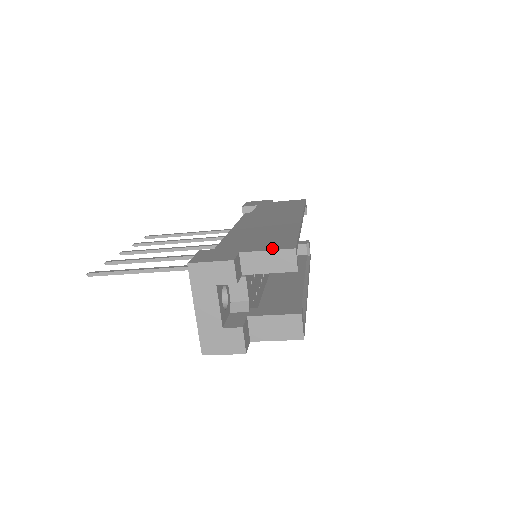
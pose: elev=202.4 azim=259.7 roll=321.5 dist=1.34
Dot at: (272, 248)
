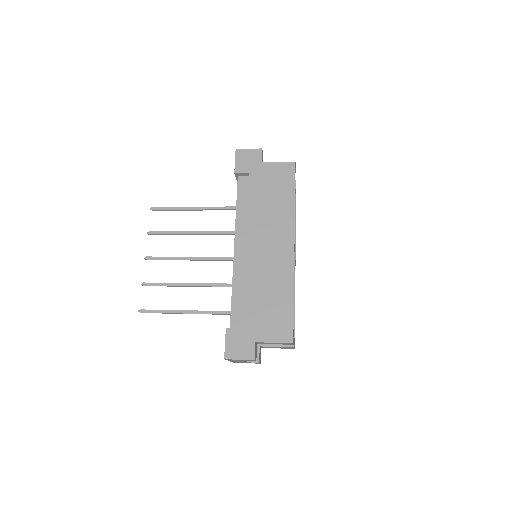
Dot at: (277, 339)
